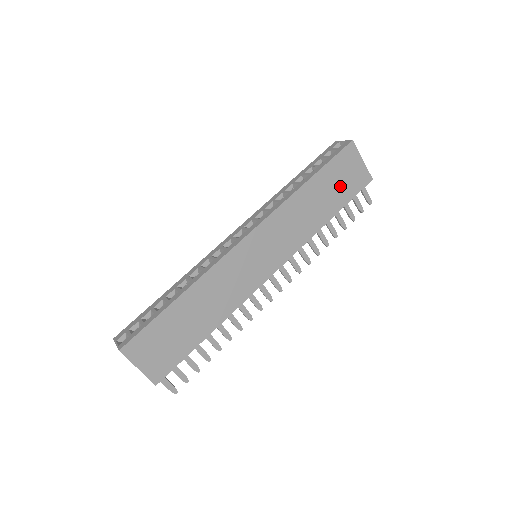
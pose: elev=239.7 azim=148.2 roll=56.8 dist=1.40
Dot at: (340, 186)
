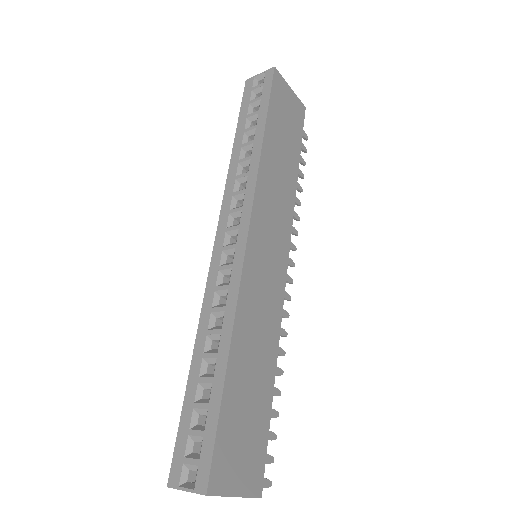
Dot at: (288, 127)
